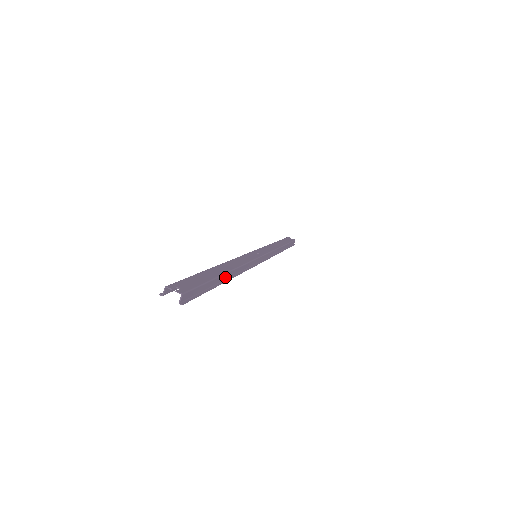
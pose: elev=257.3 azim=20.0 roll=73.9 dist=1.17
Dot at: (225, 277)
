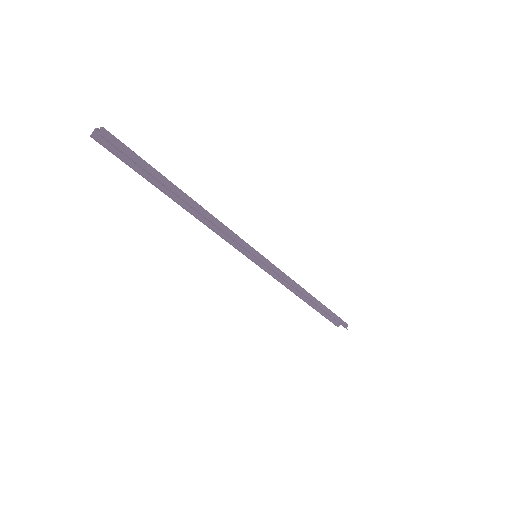
Dot at: (182, 196)
